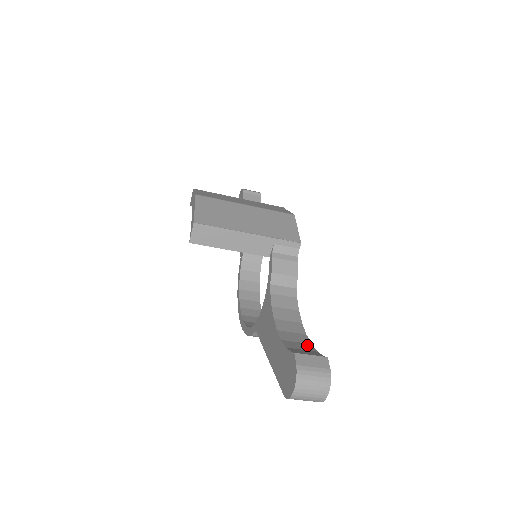
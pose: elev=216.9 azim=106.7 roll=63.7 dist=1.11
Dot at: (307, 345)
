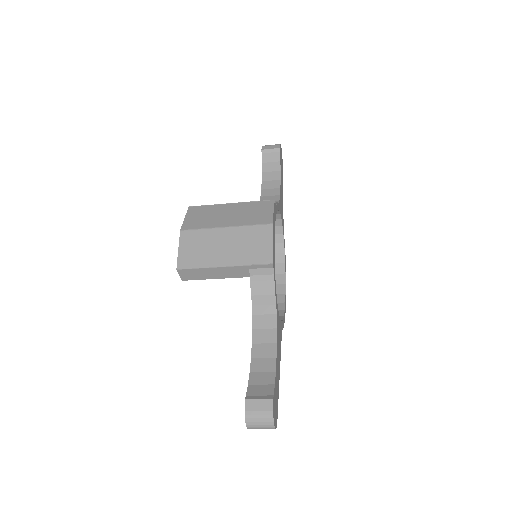
Dot at: (270, 375)
